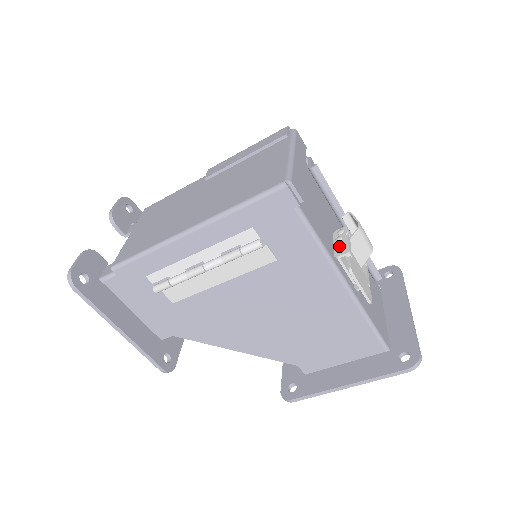
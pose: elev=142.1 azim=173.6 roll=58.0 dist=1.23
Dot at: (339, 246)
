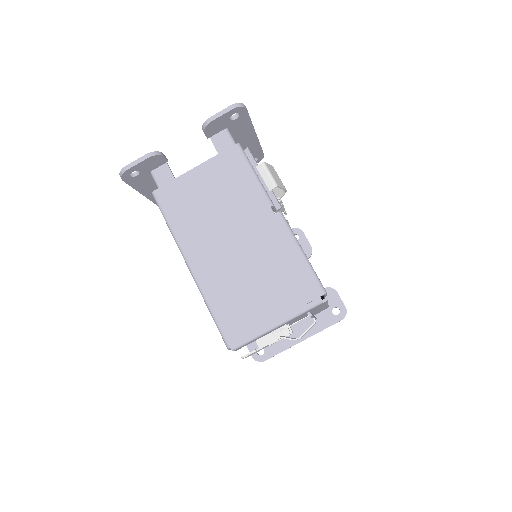
Dot at: (266, 337)
